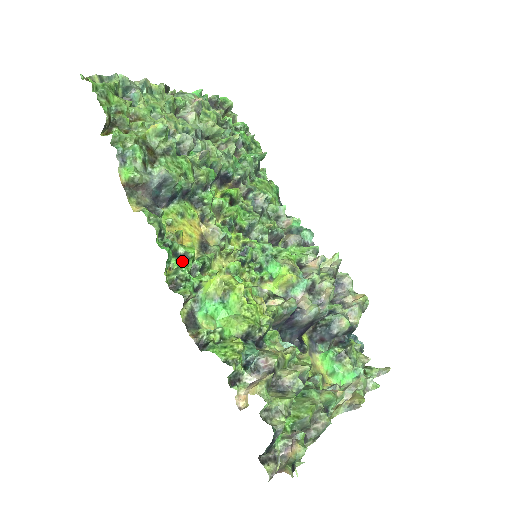
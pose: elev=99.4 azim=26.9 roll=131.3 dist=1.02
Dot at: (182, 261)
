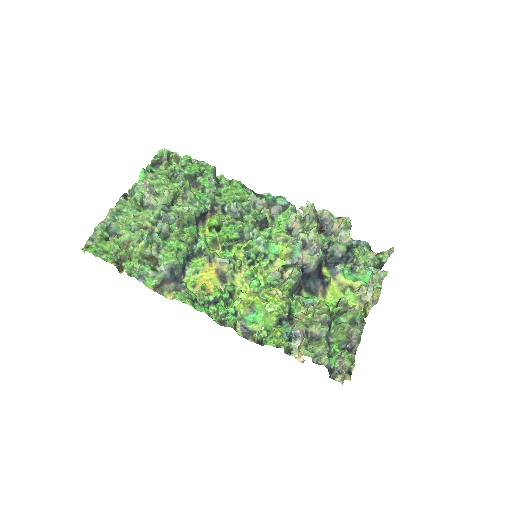
Dot at: (217, 303)
